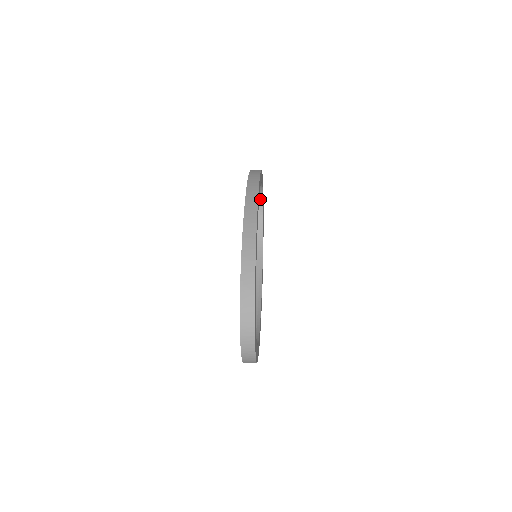
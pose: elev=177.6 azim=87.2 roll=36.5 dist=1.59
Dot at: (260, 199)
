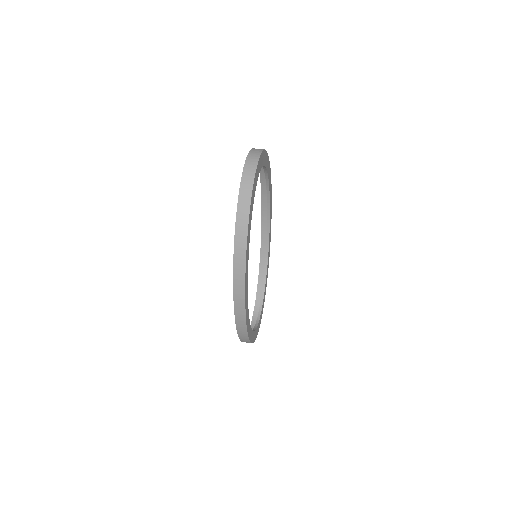
Dot at: occluded
